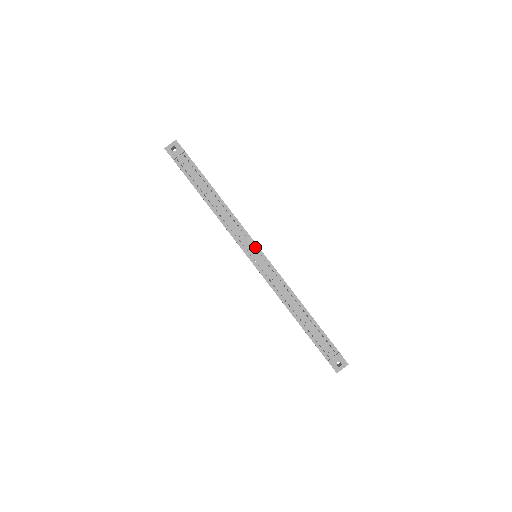
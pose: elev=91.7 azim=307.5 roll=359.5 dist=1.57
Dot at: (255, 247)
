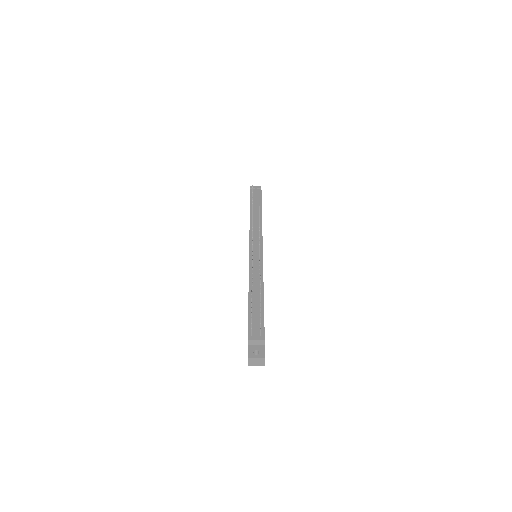
Dot at: (260, 245)
